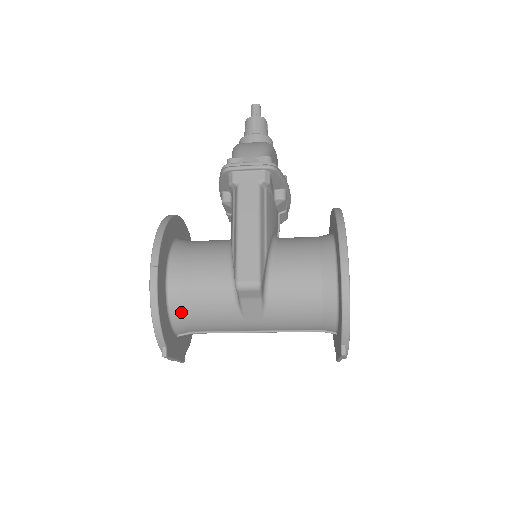
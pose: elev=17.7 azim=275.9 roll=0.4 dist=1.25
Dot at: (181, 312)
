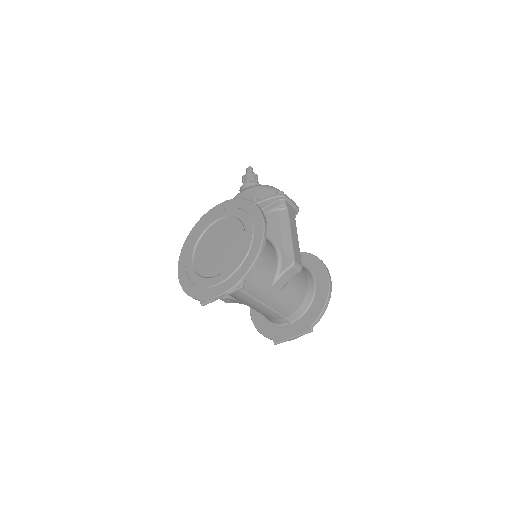
Dot at: occluded
